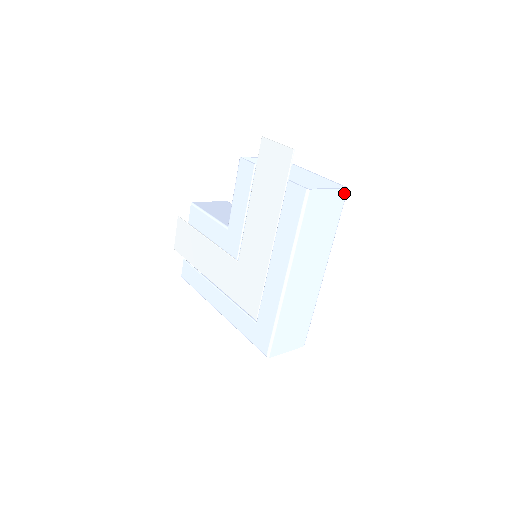
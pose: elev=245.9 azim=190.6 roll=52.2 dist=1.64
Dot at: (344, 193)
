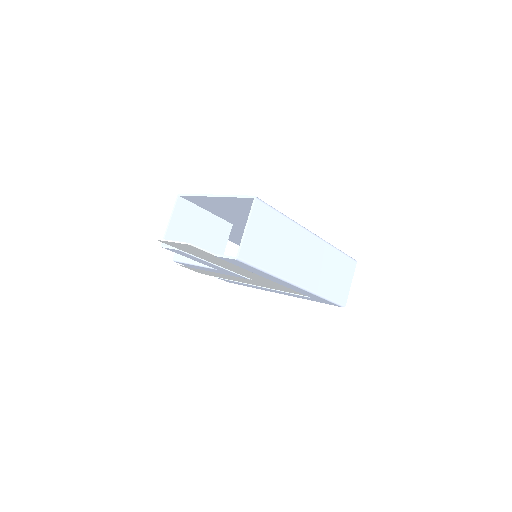
Dot at: (258, 204)
